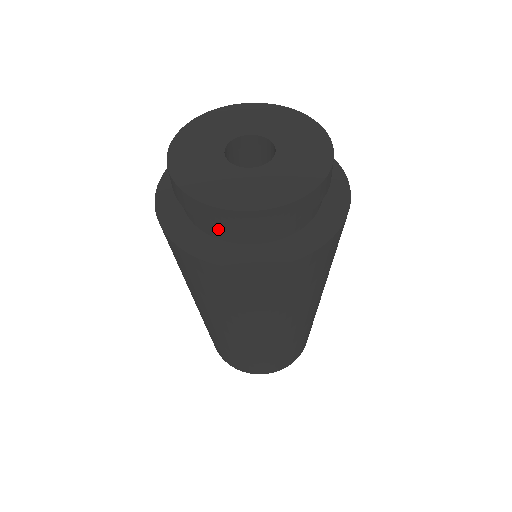
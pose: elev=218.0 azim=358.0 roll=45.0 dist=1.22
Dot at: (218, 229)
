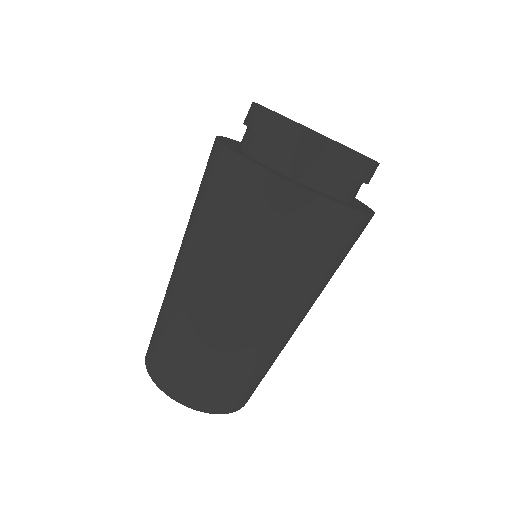
Dot at: (303, 168)
